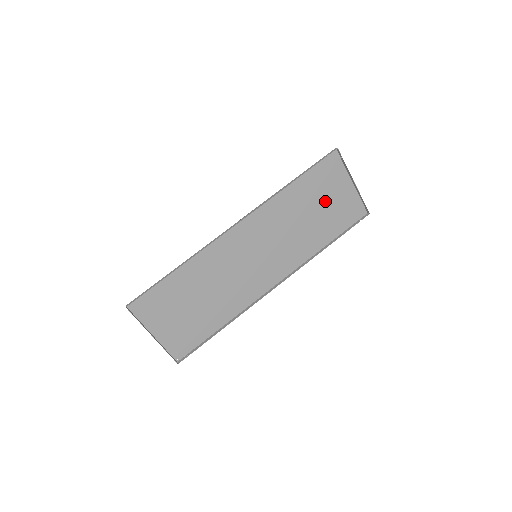
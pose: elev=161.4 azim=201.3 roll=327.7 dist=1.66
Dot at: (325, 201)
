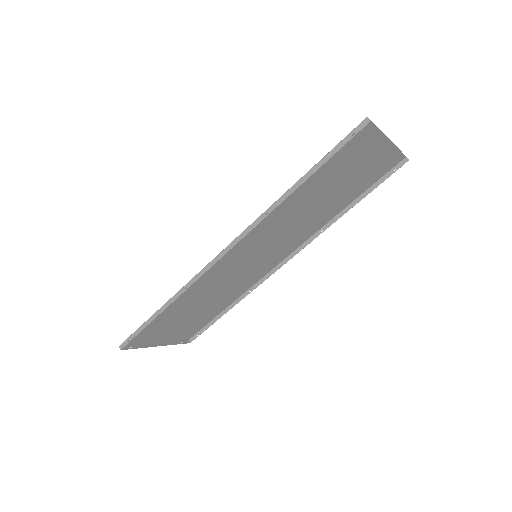
Dot at: (346, 175)
